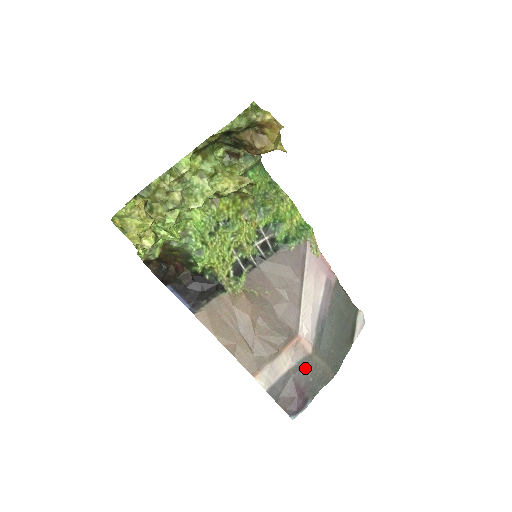
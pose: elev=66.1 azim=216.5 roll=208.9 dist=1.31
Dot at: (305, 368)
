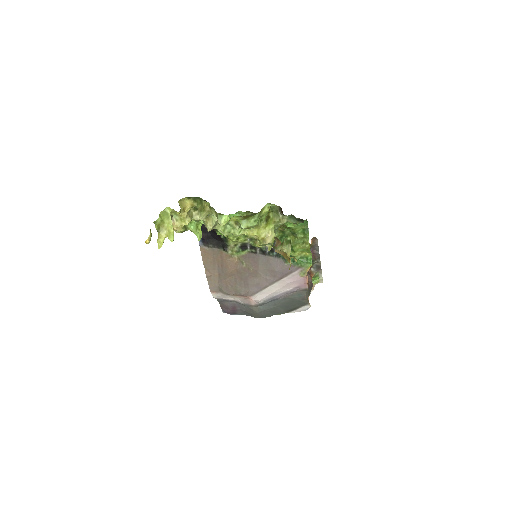
Dot at: (245, 306)
